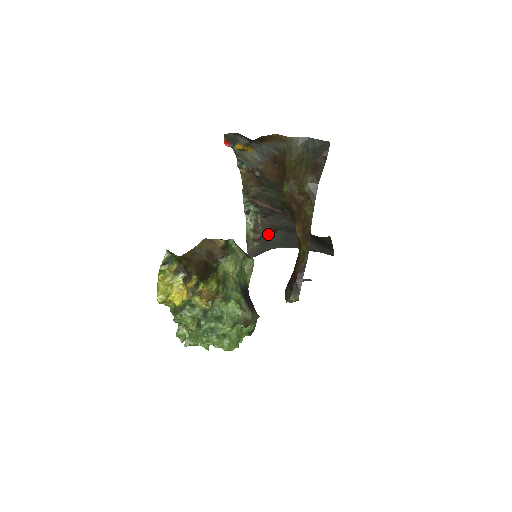
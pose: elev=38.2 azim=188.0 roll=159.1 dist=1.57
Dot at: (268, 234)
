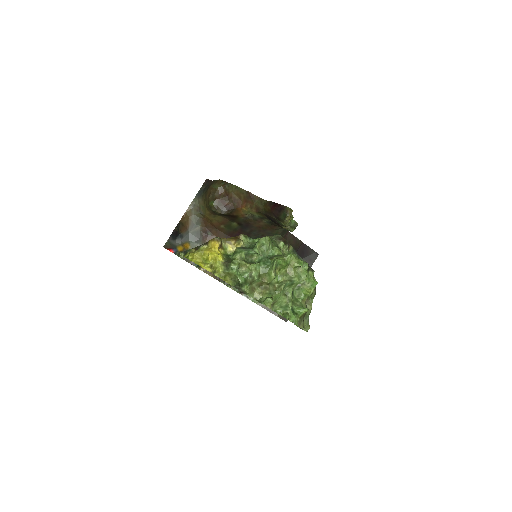
Dot at: occluded
